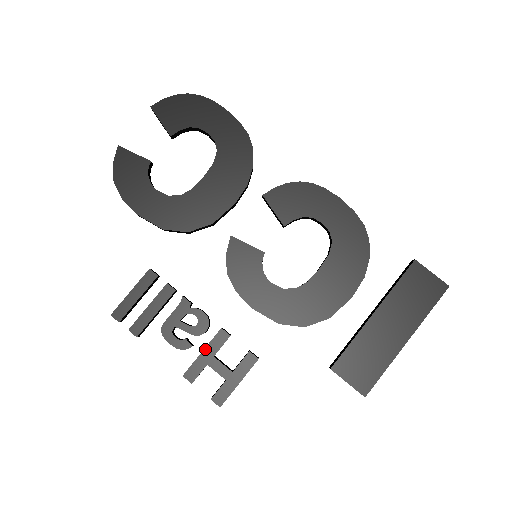
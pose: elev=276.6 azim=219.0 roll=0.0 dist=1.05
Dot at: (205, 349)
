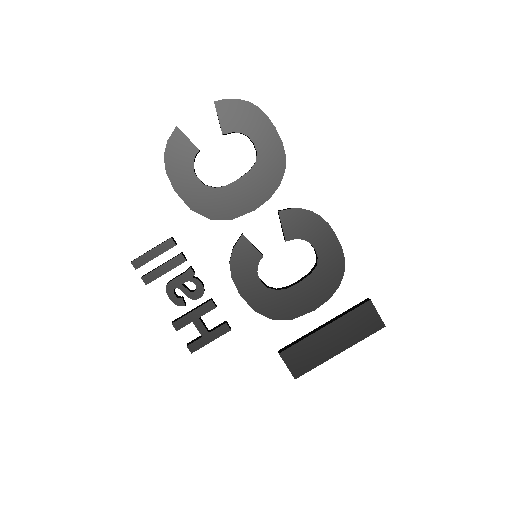
Dot at: (194, 311)
